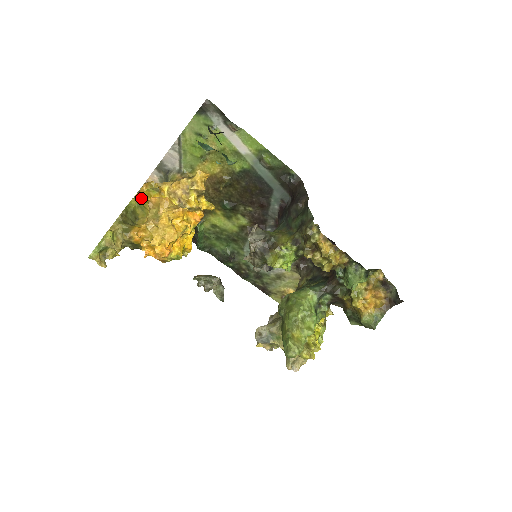
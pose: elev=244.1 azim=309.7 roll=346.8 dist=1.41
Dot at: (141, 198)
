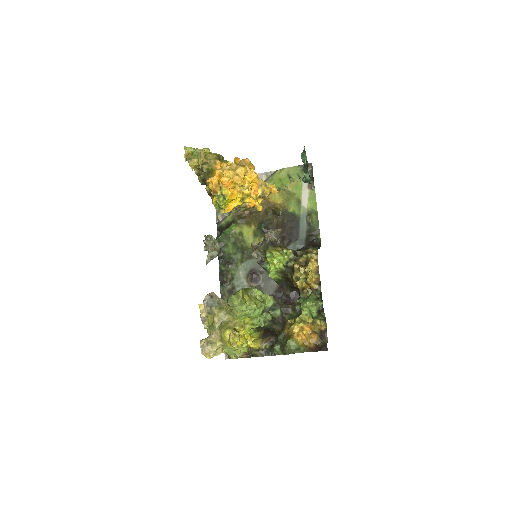
Dot at: (237, 160)
